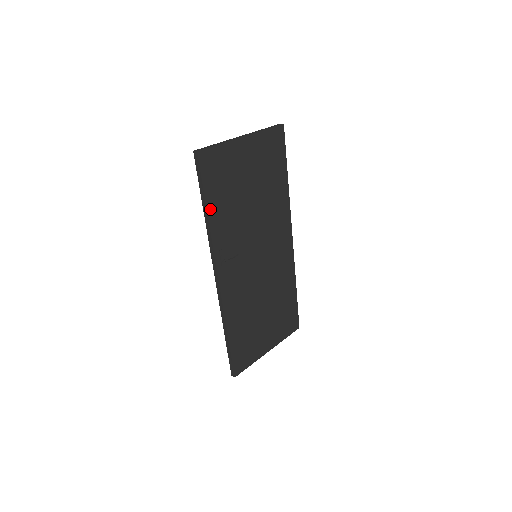
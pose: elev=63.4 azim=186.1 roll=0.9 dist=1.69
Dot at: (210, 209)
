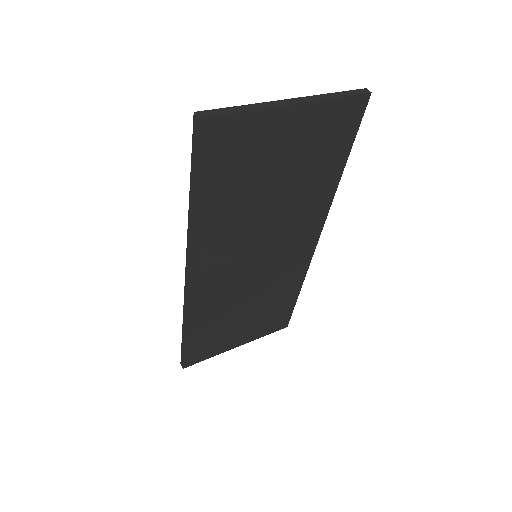
Dot at: (199, 200)
